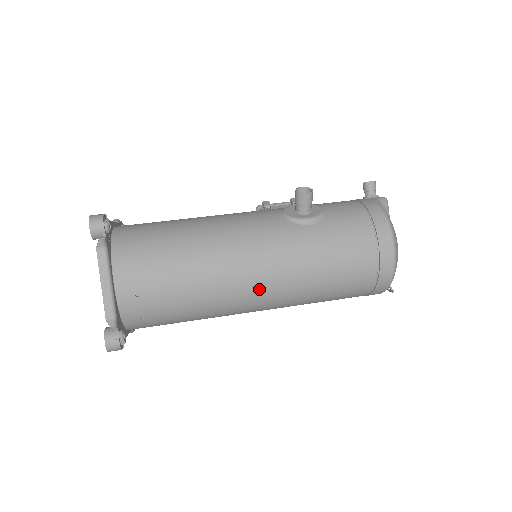
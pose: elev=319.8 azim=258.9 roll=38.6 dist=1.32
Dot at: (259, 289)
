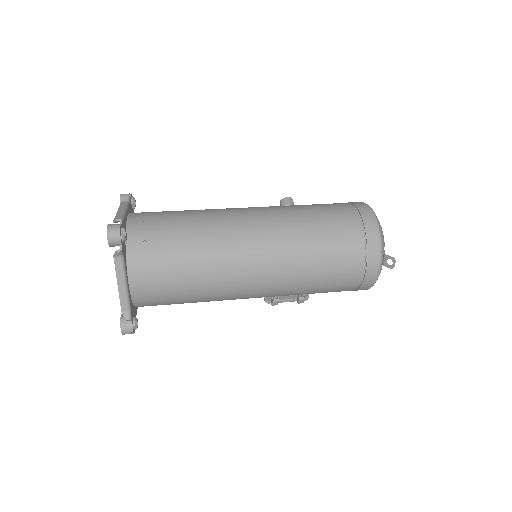
Dot at: (252, 223)
